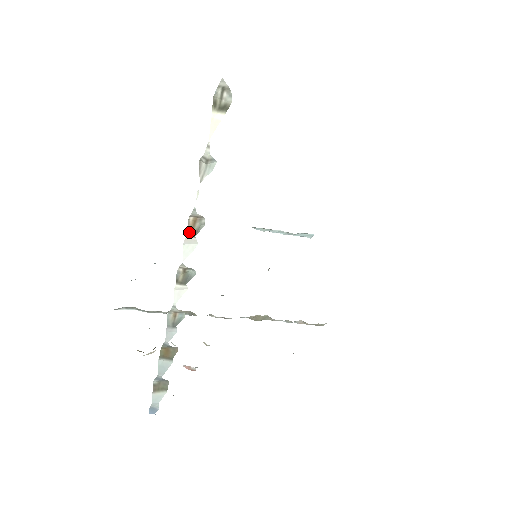
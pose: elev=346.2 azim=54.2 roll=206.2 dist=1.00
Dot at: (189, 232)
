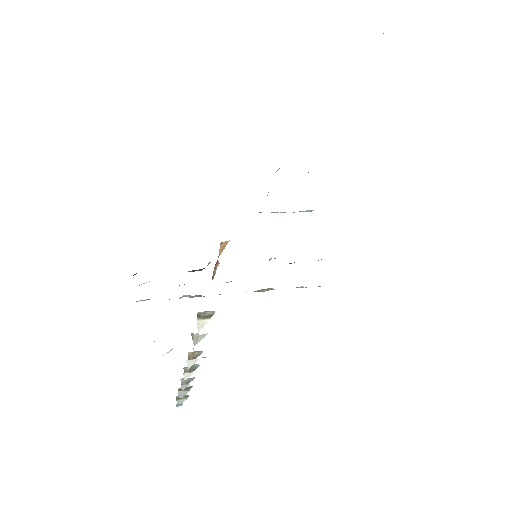
Dot at: (190, 358)
